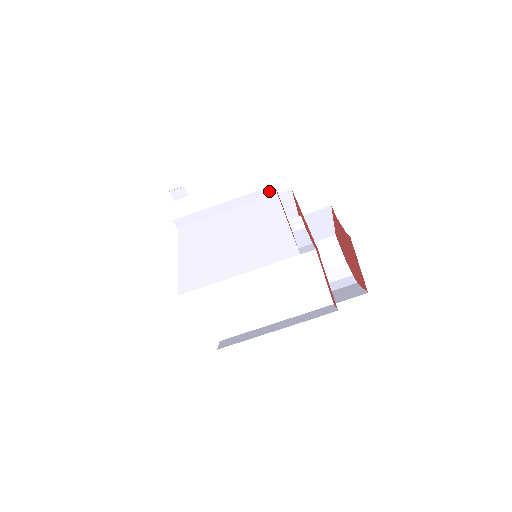
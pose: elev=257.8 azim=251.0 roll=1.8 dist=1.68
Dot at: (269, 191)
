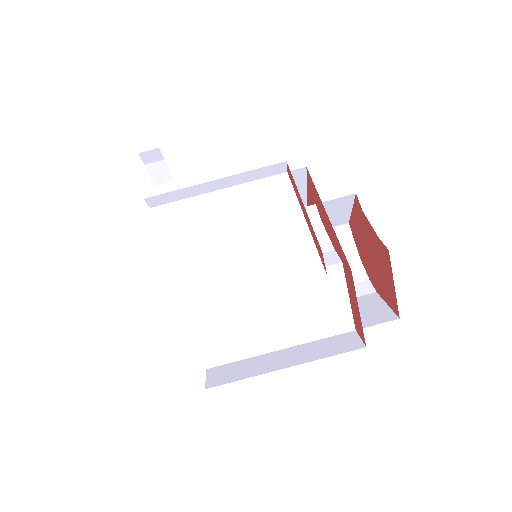
Dot at: (277, 168)
